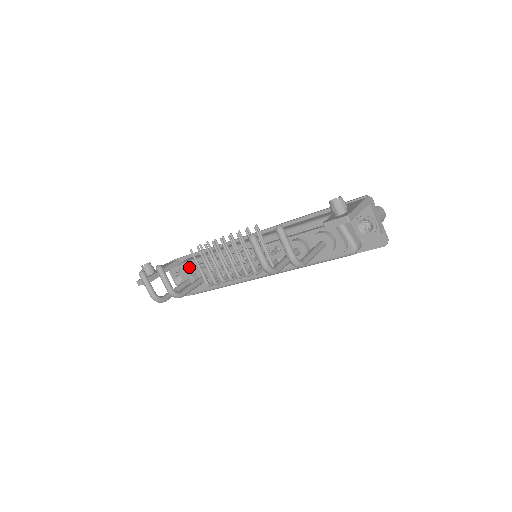
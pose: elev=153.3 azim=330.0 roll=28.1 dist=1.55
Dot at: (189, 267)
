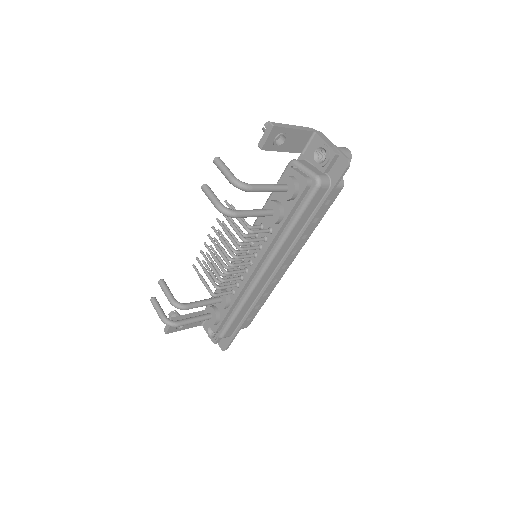
Dot at: occluded
